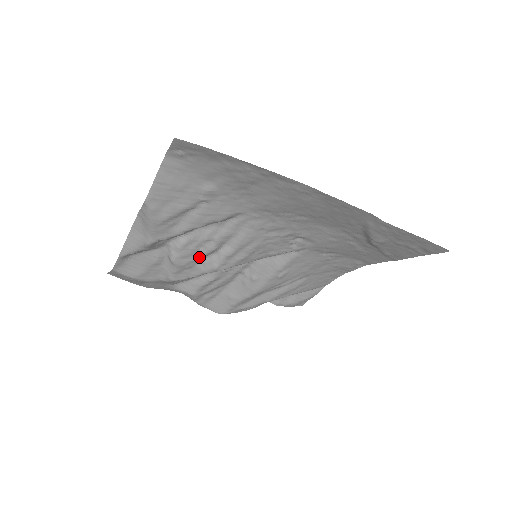
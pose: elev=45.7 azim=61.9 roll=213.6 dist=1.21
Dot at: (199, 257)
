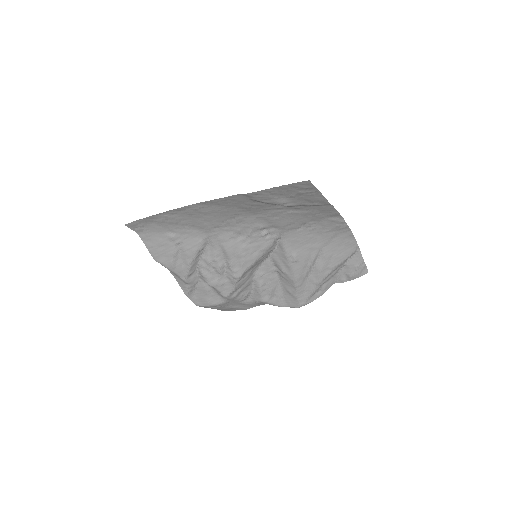
Dot at: (220, 275)
